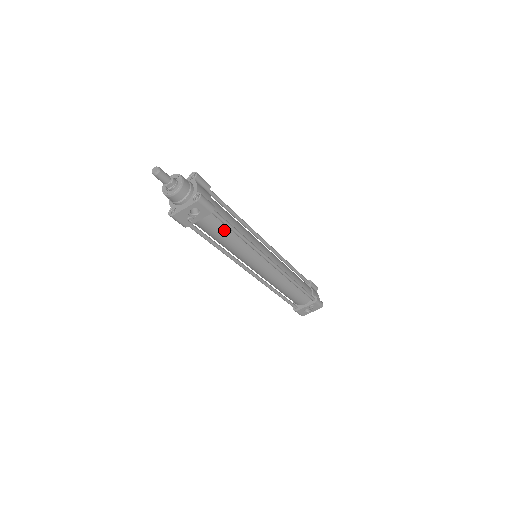
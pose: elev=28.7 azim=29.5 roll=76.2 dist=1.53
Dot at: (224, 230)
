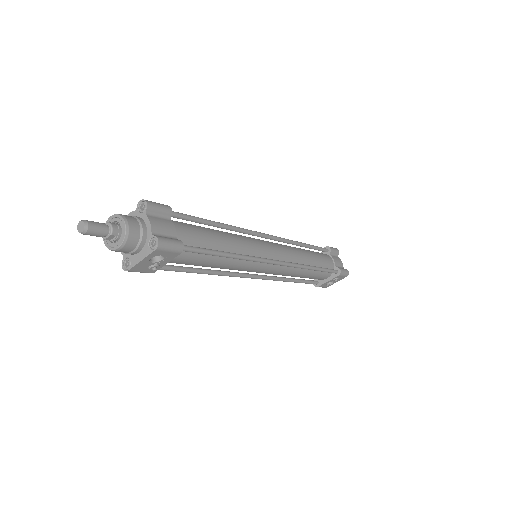
Dot at: (205, 257)
